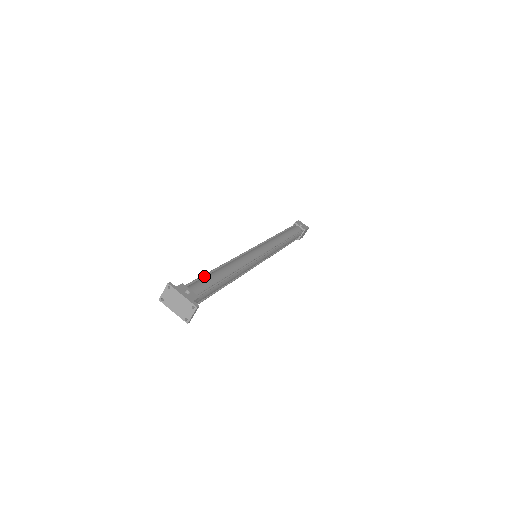
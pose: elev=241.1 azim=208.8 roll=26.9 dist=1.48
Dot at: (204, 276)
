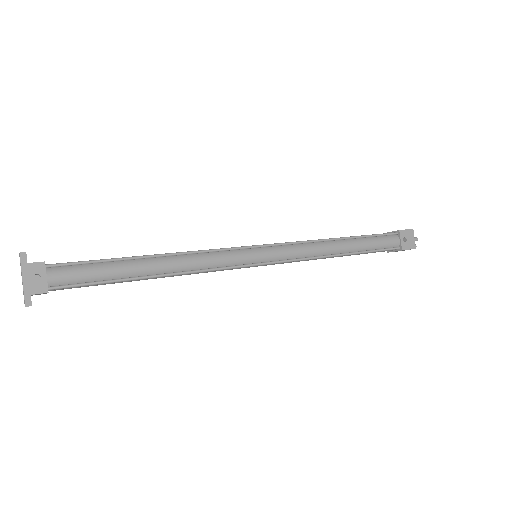
Dot at: (103, 261)
